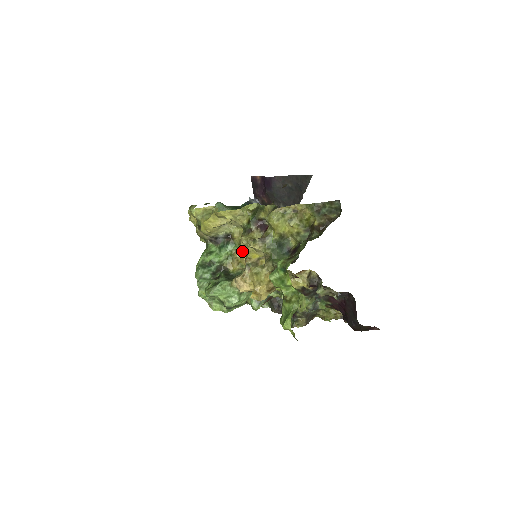
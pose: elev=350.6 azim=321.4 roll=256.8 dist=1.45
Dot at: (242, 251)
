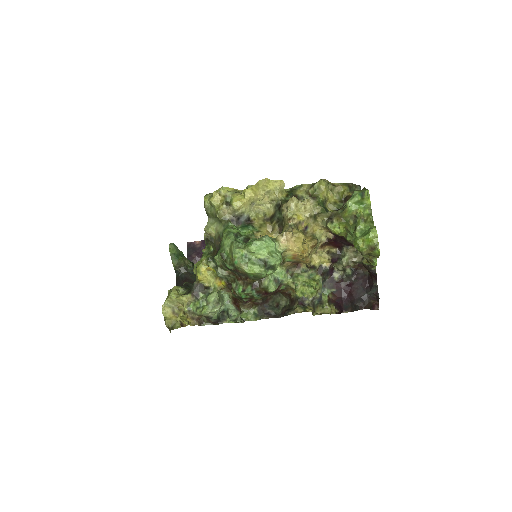
Dot at: (264, 232)
